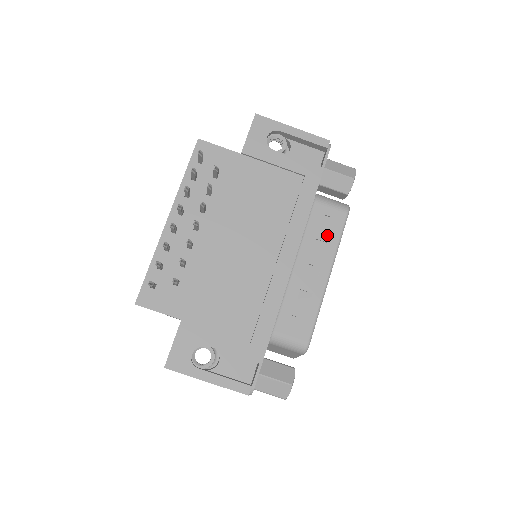
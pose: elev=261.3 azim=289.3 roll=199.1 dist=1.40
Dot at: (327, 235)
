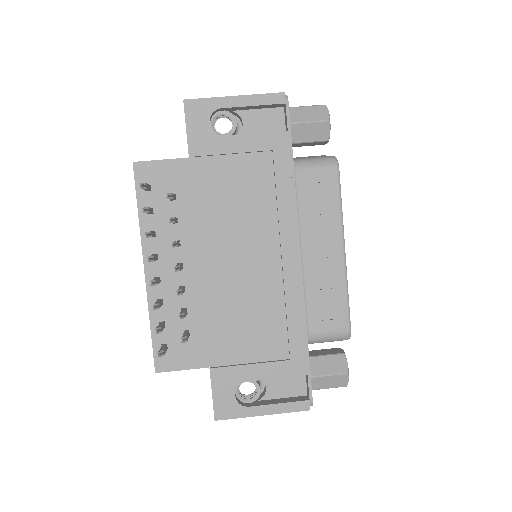
Dot at: (324, 205)
